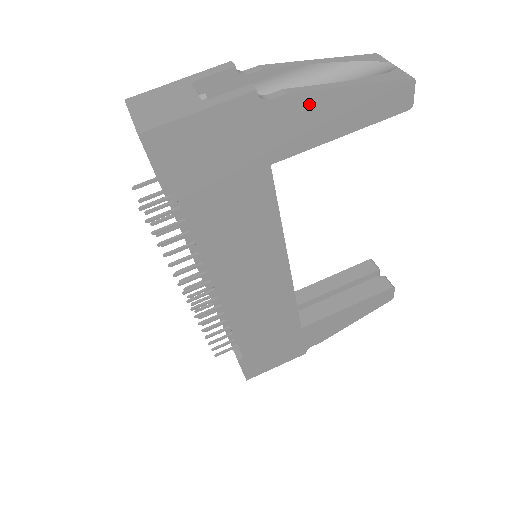
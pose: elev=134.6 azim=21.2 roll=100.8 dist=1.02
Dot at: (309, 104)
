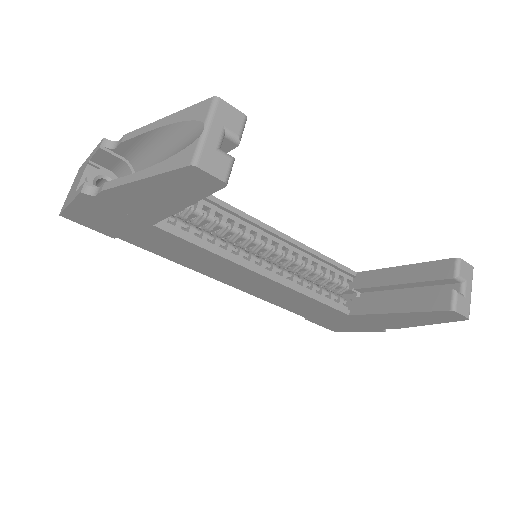
Dot at: (125, 194)
